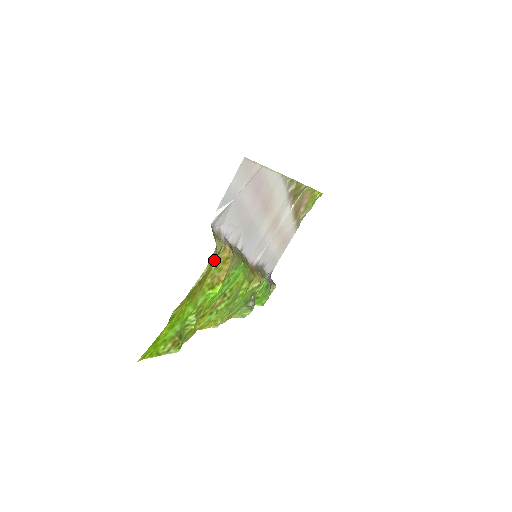
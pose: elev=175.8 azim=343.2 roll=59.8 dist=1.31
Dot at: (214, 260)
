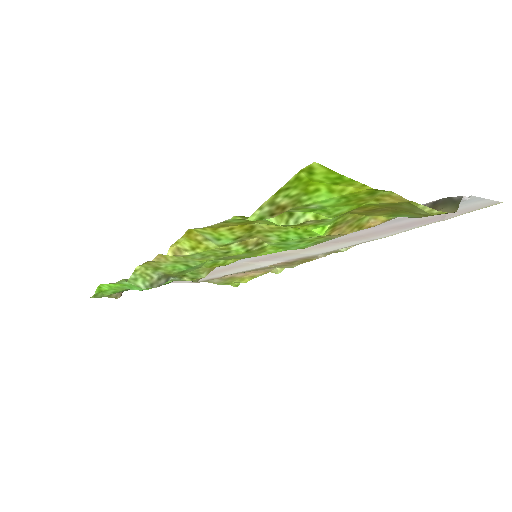
Dot at: (385, 214)
